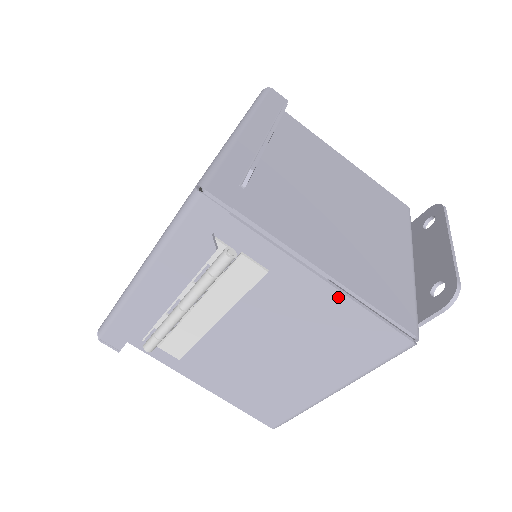
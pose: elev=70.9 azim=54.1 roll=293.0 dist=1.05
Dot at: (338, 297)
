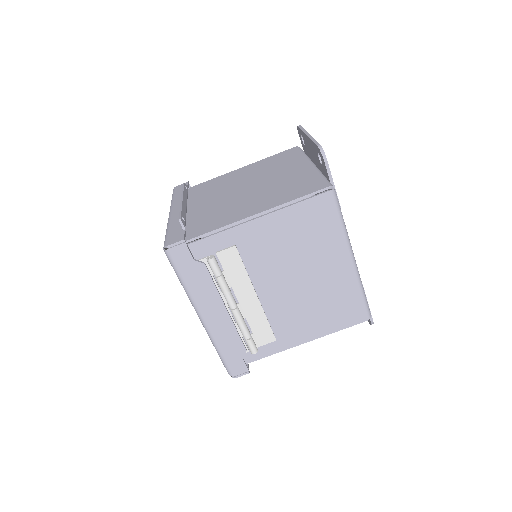
Dot at: (273, 217)
